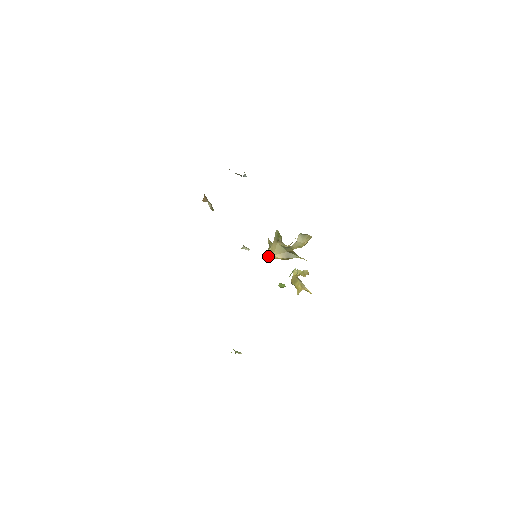
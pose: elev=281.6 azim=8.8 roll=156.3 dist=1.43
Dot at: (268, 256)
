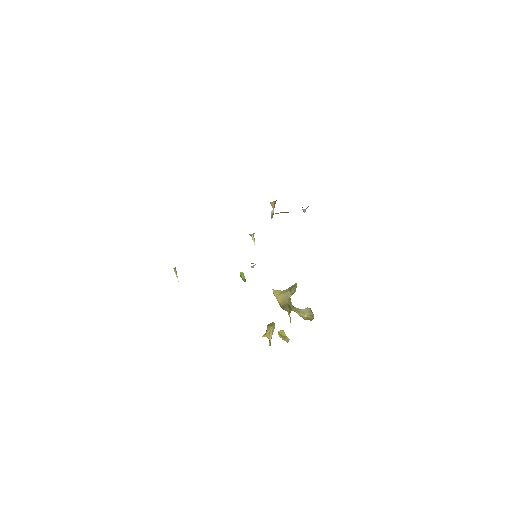
Dot at: (275, 293)
